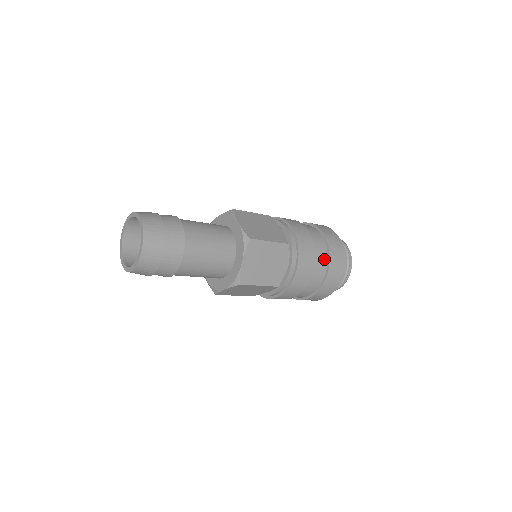
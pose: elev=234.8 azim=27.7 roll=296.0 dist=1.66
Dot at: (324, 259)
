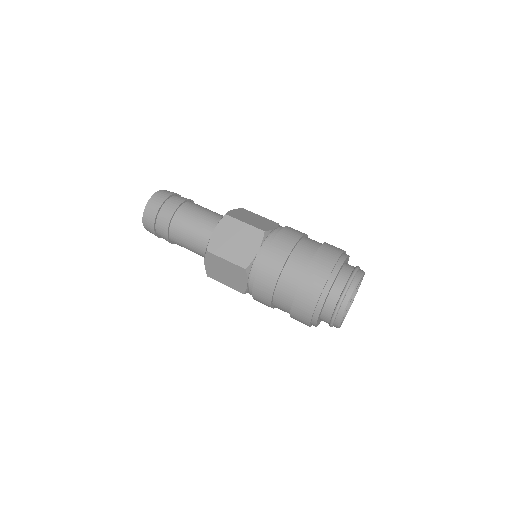
Dot at: (306, 260)
